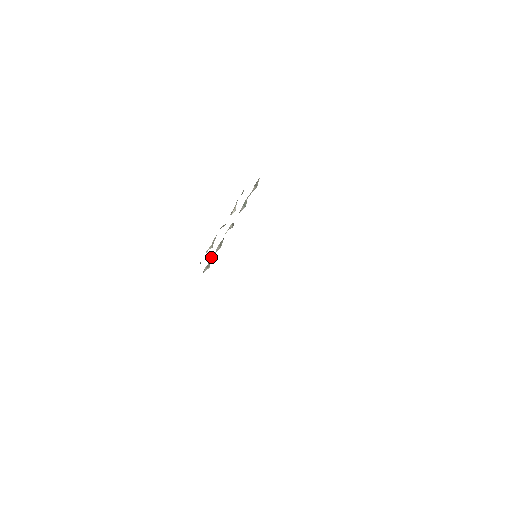
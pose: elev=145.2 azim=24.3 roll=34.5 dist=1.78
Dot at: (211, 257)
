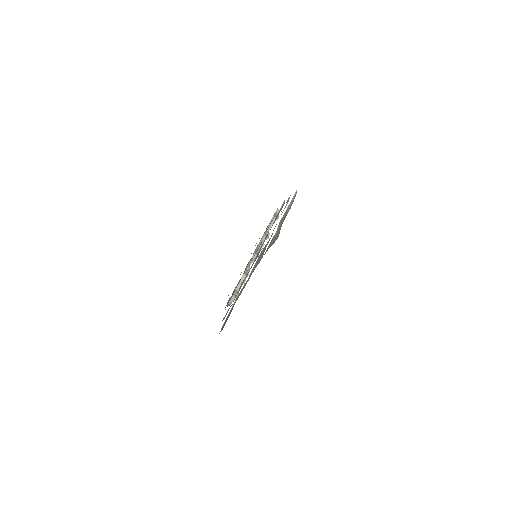
Dot at: (237, 286)
